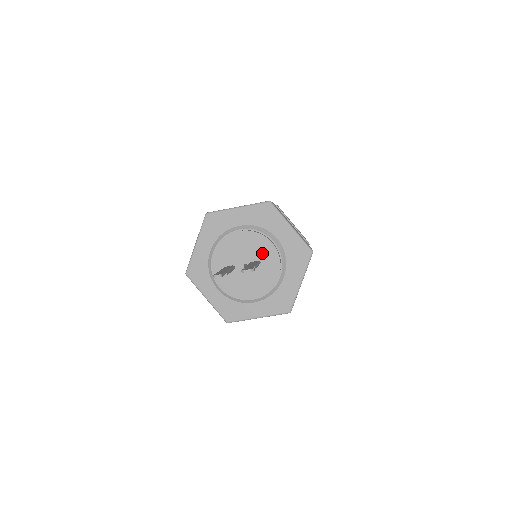
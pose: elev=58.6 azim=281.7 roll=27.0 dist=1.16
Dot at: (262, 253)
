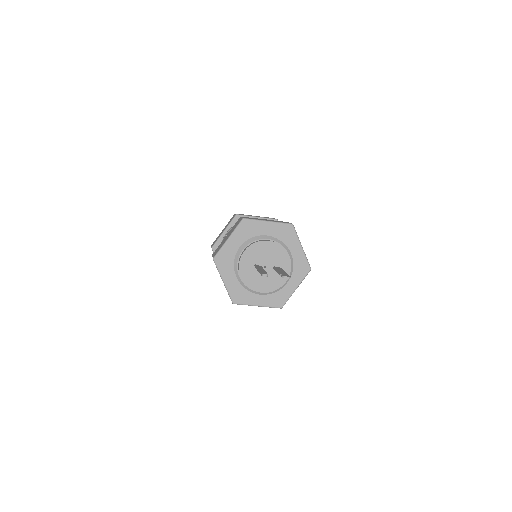
Dot at: (280, 261)
